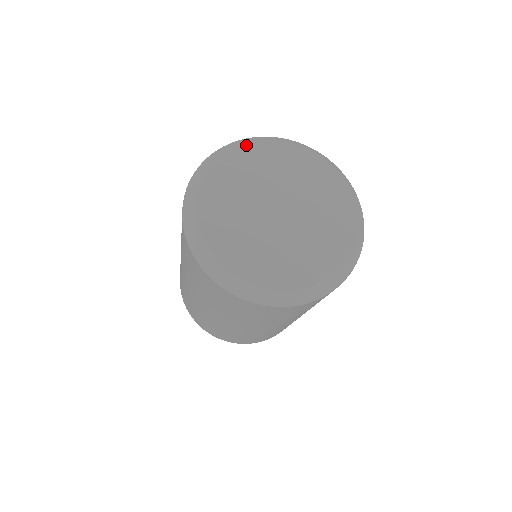
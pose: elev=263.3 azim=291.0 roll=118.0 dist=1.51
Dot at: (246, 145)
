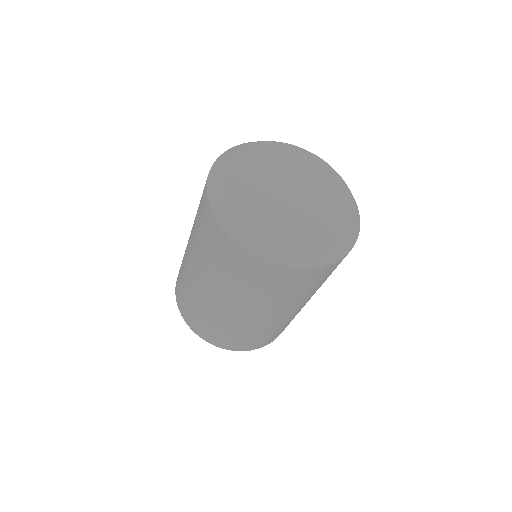
Dot at: (270, 142)
